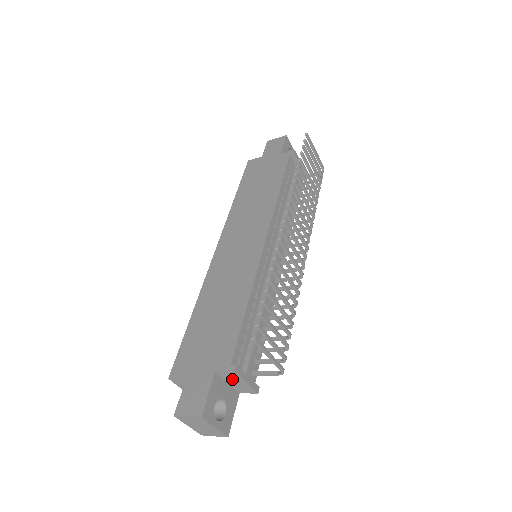
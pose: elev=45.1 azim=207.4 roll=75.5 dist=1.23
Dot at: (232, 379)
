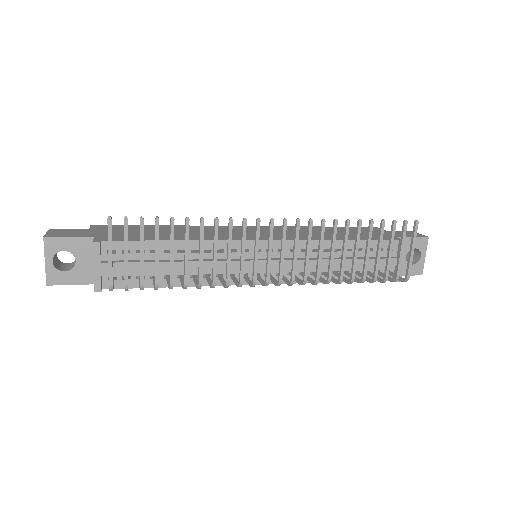
Dot at: occluded
